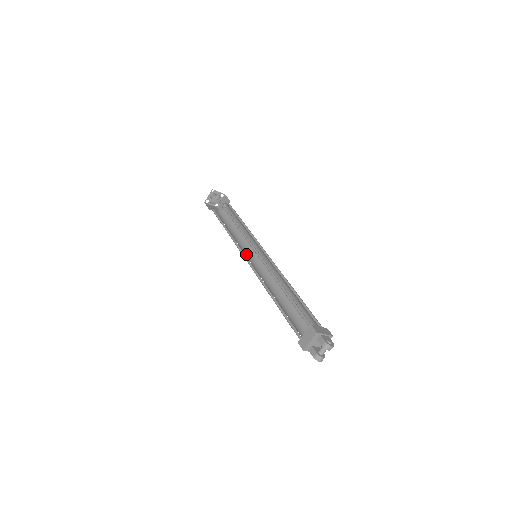
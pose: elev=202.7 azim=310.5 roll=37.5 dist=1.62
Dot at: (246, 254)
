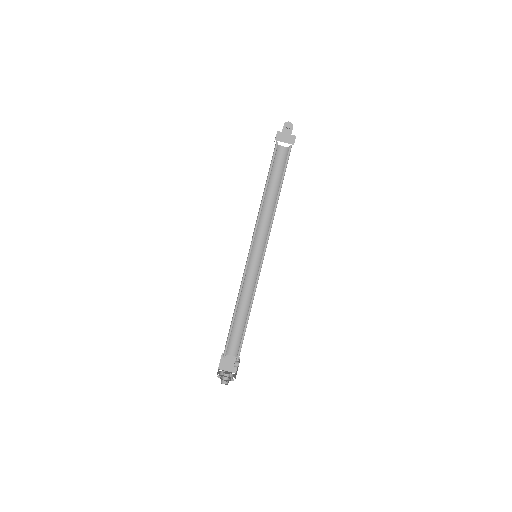
Dot at: occluded
